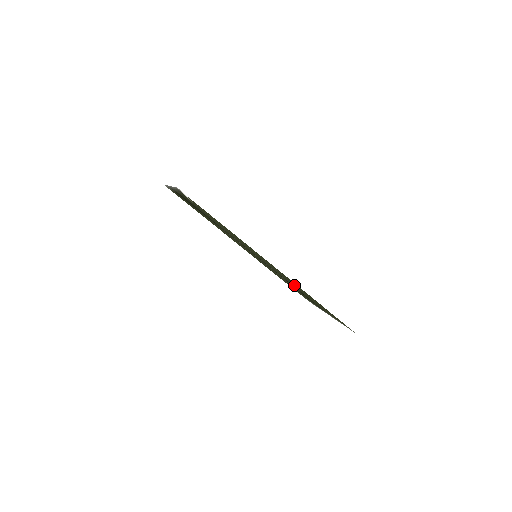
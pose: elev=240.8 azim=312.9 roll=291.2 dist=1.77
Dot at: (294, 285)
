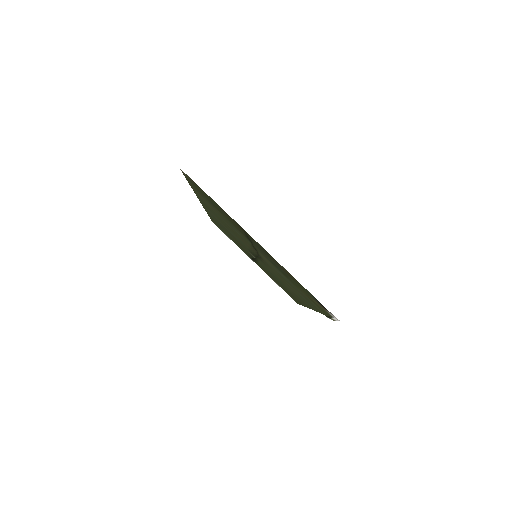
Dot at: occluded
